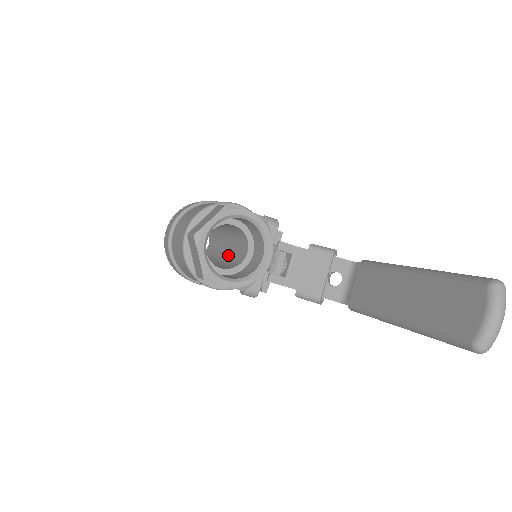
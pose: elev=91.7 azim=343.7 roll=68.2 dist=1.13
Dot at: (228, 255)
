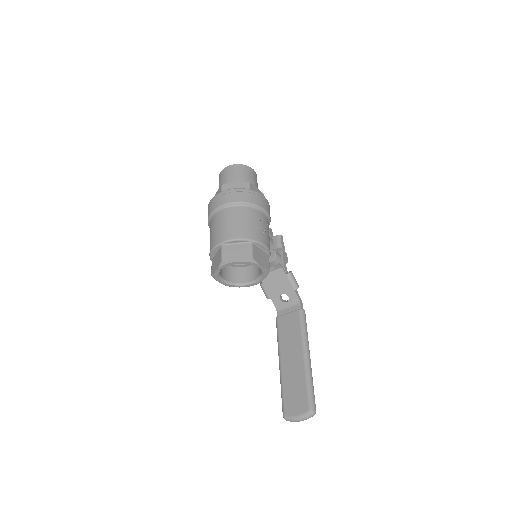
Dot at: occluded
